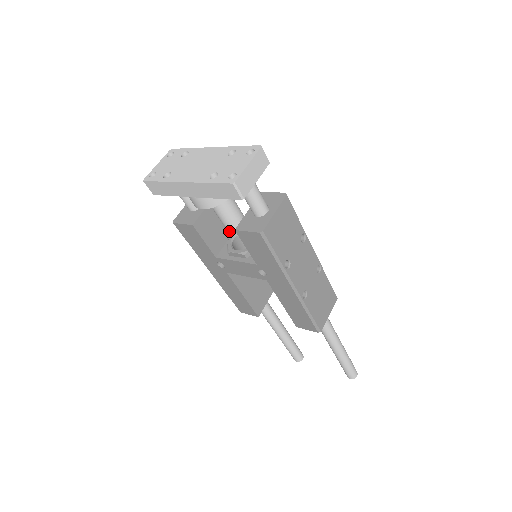
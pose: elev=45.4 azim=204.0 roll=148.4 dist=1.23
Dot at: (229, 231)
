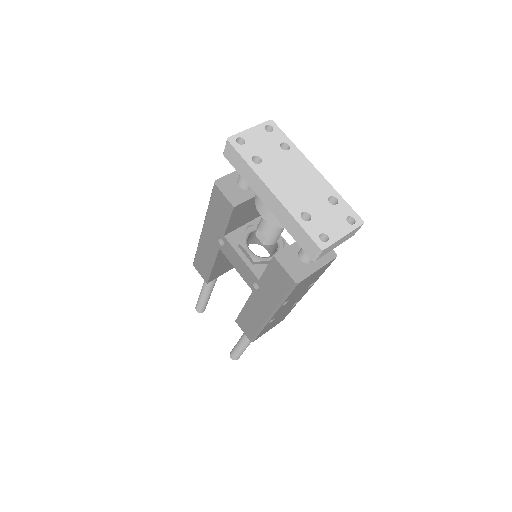
Dot at: (259, 233)
